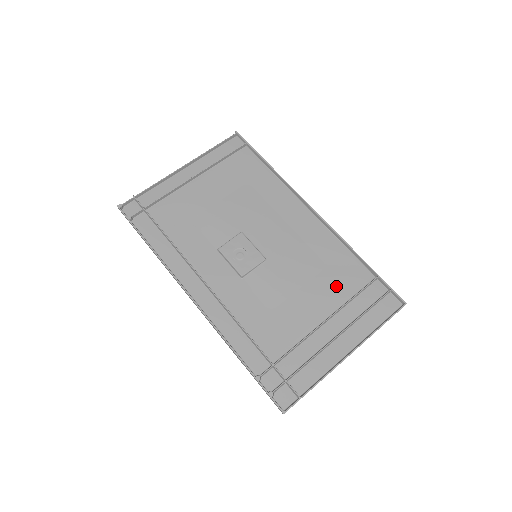
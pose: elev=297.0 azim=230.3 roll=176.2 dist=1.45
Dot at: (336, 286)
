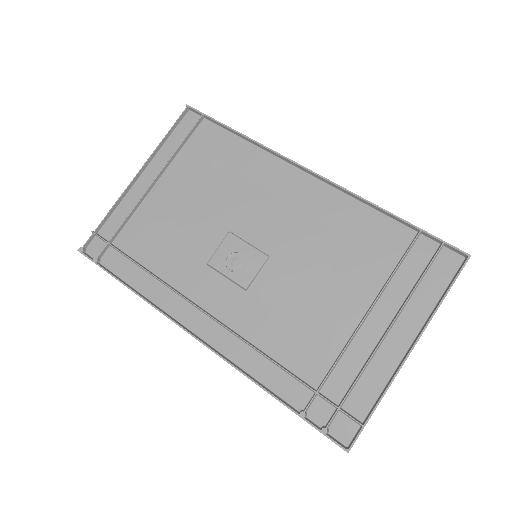
Dot at: (368, 262)
